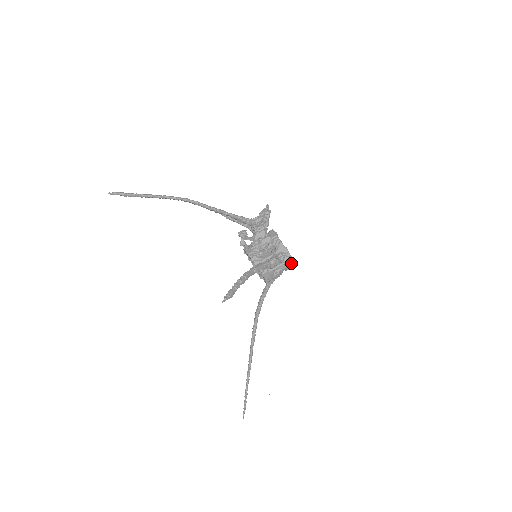
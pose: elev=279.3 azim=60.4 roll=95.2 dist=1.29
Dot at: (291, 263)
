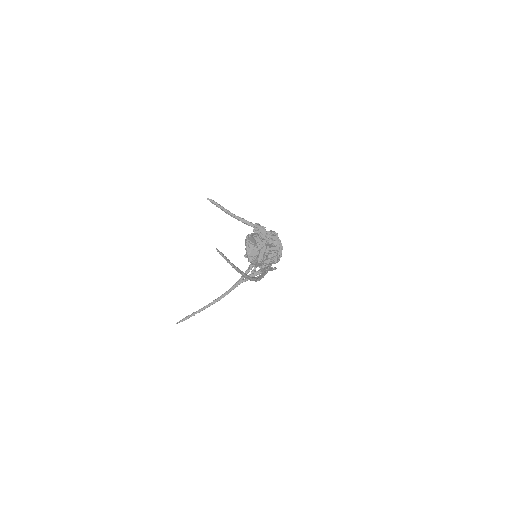
Dot at: (274, 234)
